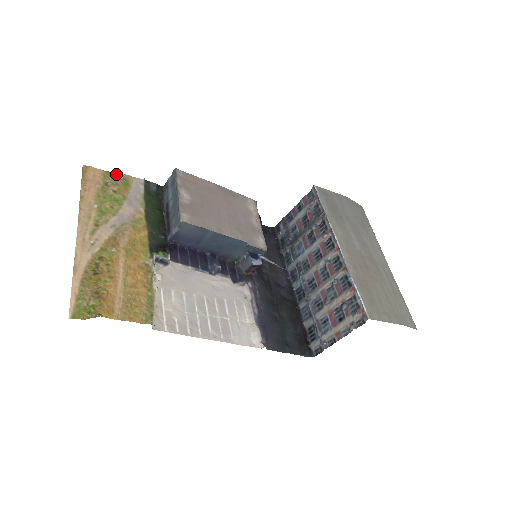
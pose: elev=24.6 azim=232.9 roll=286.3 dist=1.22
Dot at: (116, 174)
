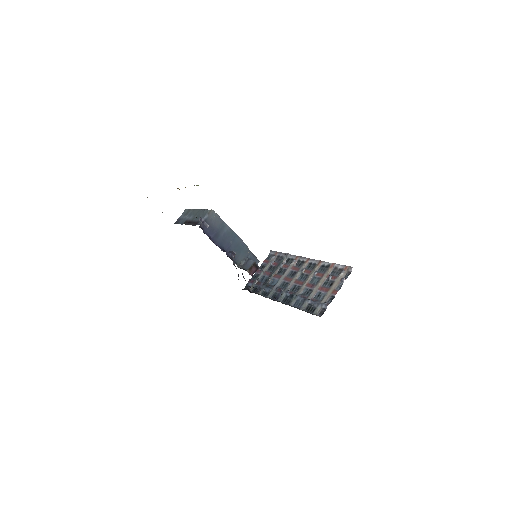
Dot at: occluded
